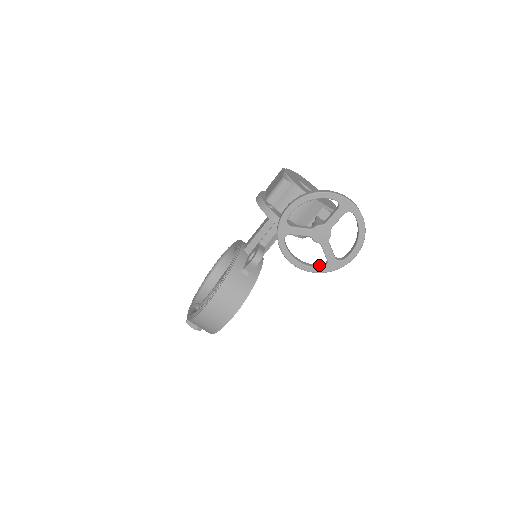
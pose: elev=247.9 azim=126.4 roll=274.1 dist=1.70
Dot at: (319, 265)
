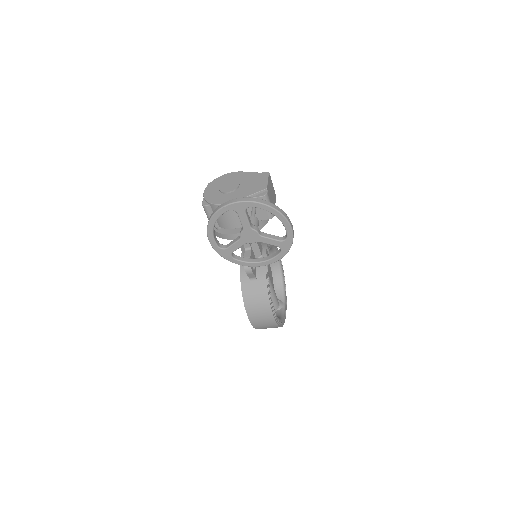
Dot at: (278, 251)
